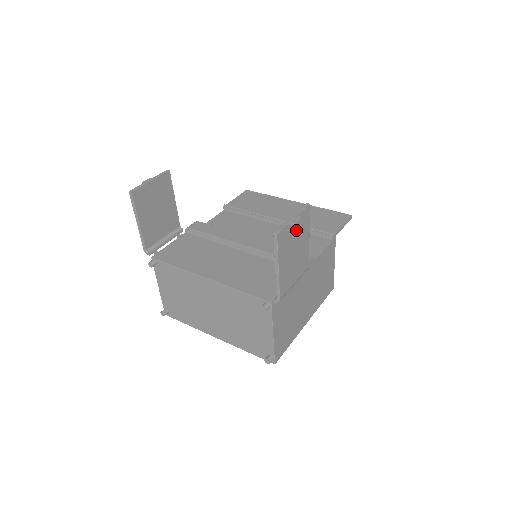
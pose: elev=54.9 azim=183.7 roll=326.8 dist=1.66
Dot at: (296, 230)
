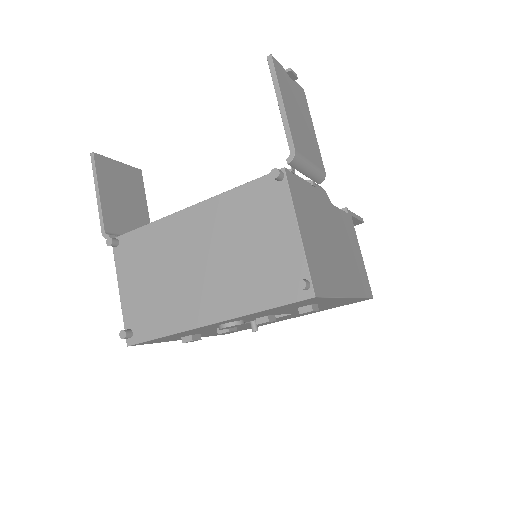
Dot at: (295, 93)
